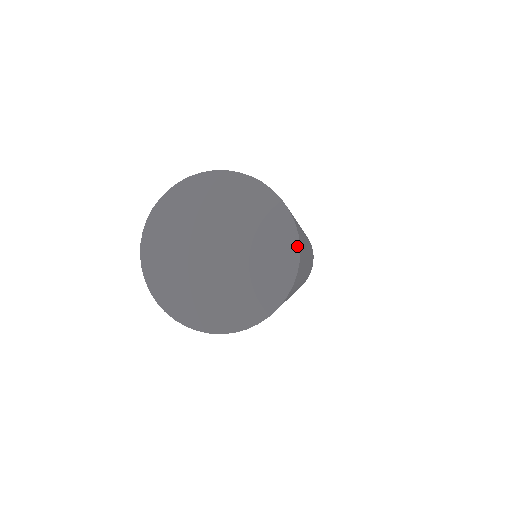
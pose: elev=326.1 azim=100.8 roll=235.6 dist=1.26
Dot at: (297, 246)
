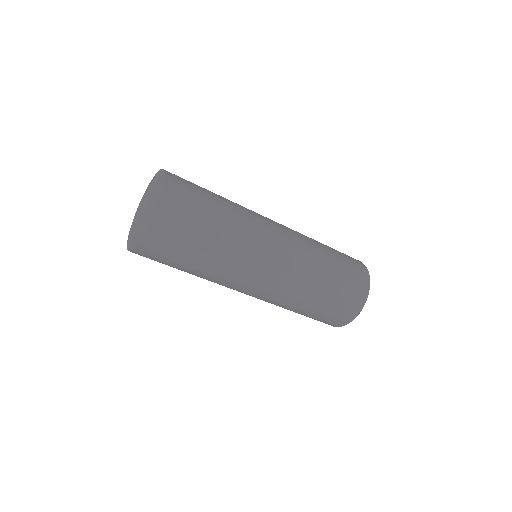
Dot at: (162, 187)
